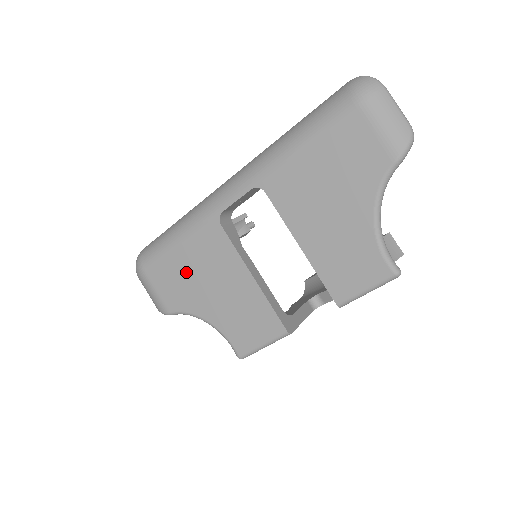
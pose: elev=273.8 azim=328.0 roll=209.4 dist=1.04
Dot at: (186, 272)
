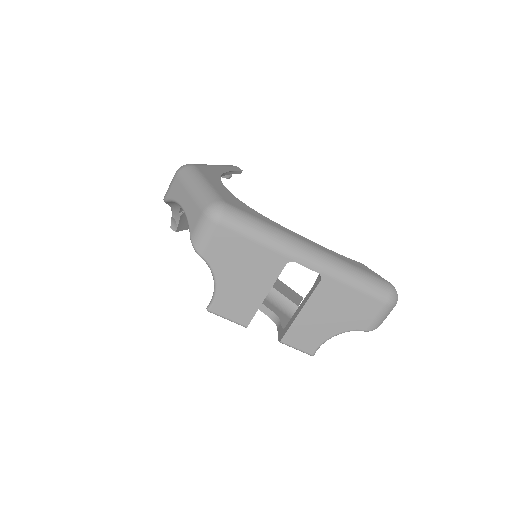
Dot at: (240, 255)
